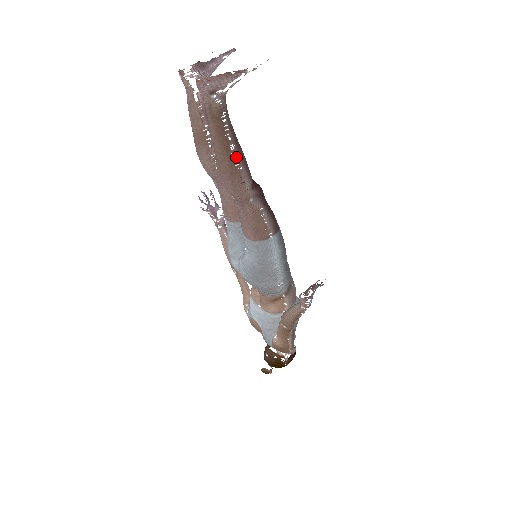
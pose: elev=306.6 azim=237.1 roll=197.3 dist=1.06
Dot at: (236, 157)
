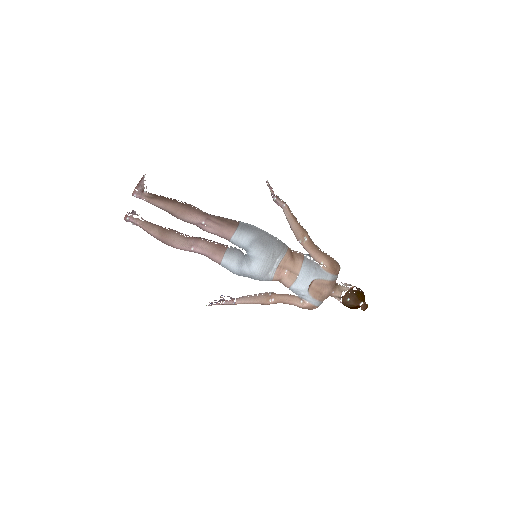
Dot at: (180, 202)
